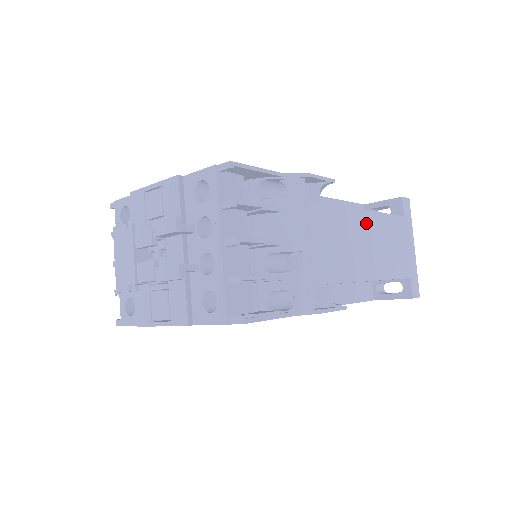
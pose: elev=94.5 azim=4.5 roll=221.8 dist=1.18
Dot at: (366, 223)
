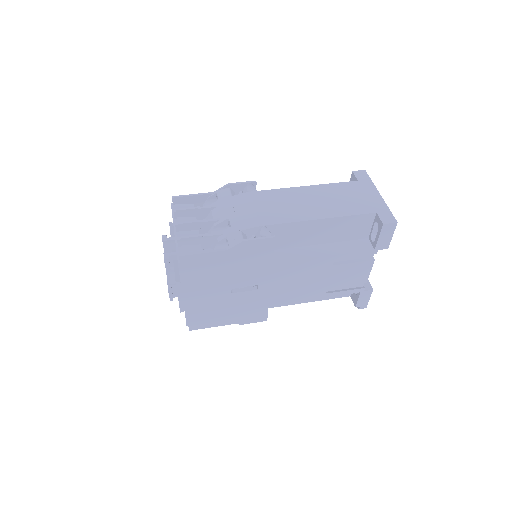
Dot at: (298, 193)
